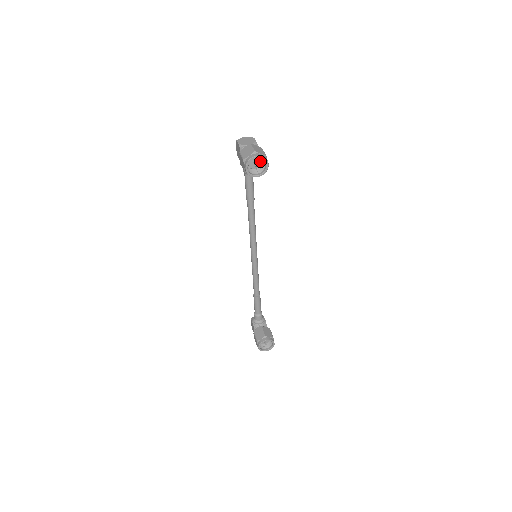
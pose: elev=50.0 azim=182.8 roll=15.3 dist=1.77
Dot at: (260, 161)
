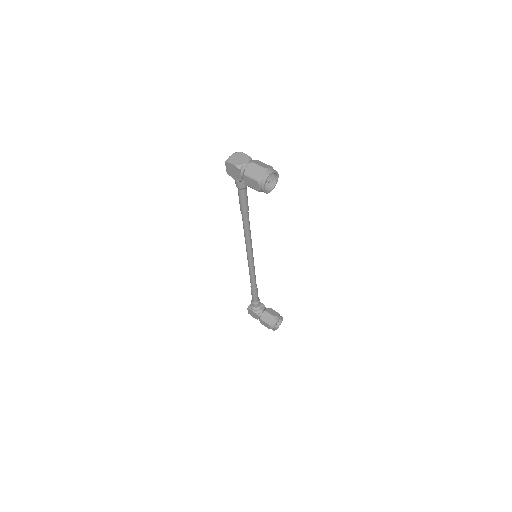
Dot at: occluded
